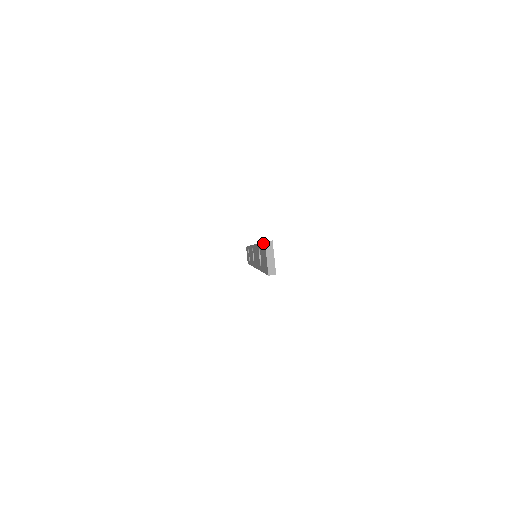
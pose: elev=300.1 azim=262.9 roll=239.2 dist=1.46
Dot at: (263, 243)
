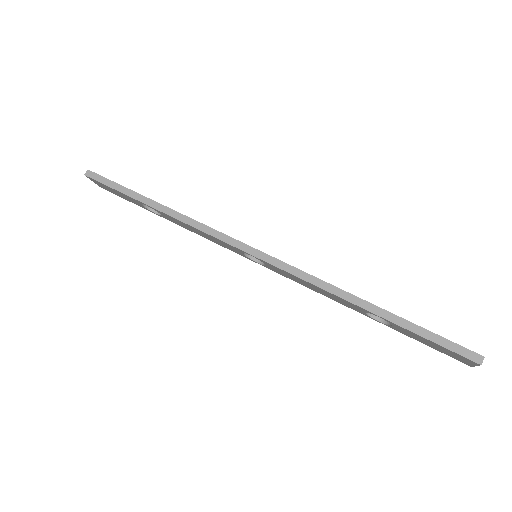
Dot at: (459, 355)
